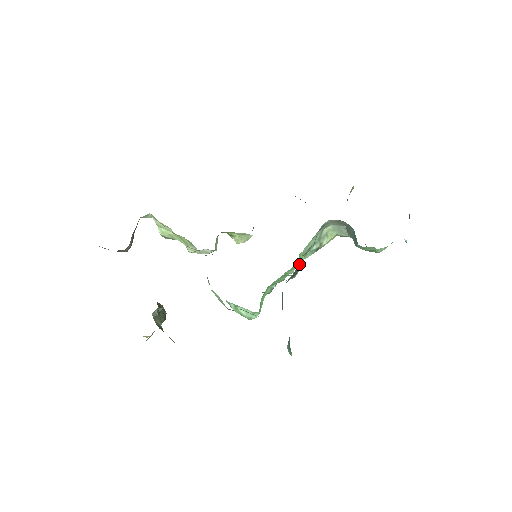
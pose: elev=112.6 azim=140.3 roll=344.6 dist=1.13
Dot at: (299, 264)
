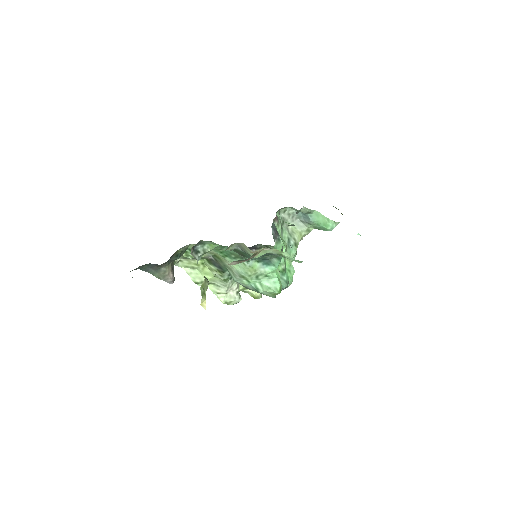
Dot at: occluded
